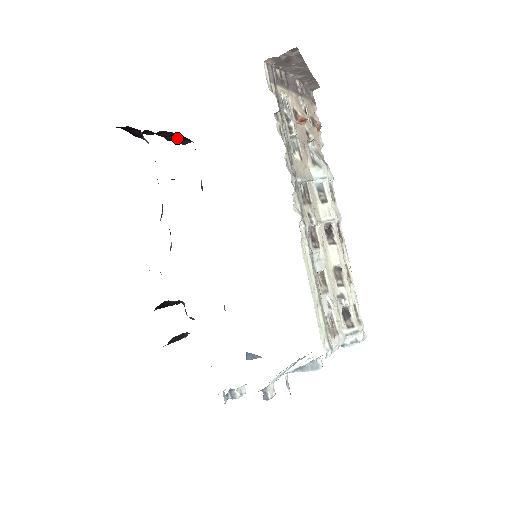
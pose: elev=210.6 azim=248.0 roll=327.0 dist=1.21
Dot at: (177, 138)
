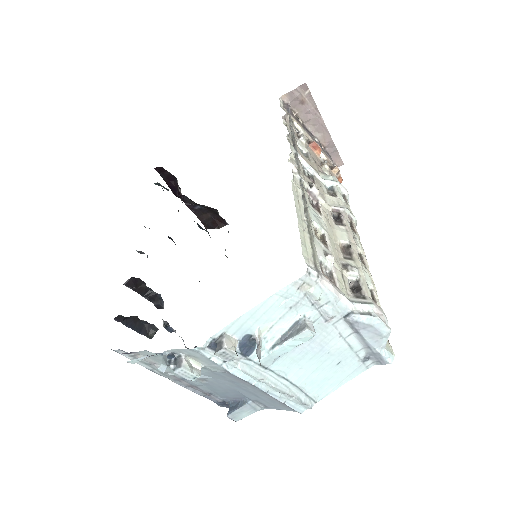
Dot at: (214, 222)
